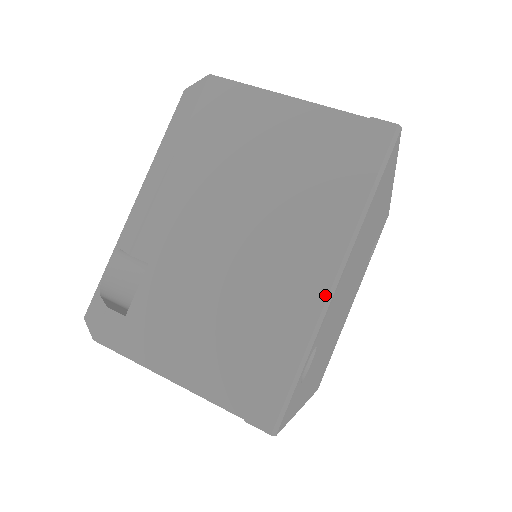
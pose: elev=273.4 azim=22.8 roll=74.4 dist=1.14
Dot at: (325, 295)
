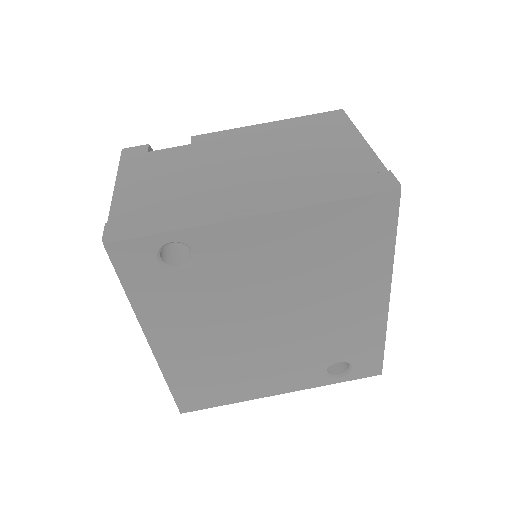
Dot at: (233, 213)
